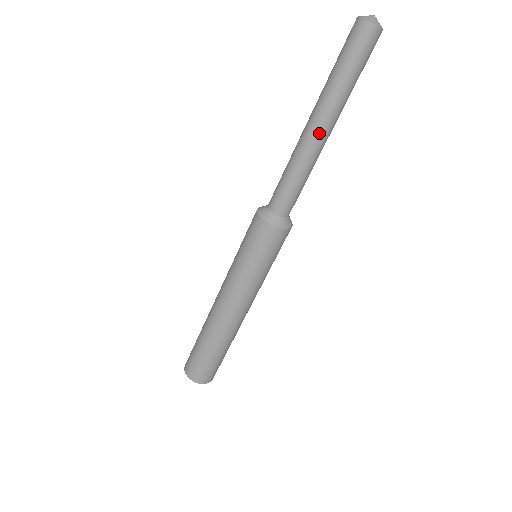
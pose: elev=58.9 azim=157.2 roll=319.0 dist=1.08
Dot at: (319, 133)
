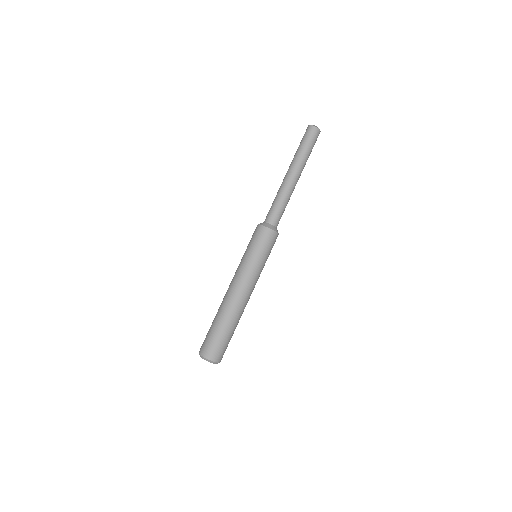
Dot at: (293, 177)
